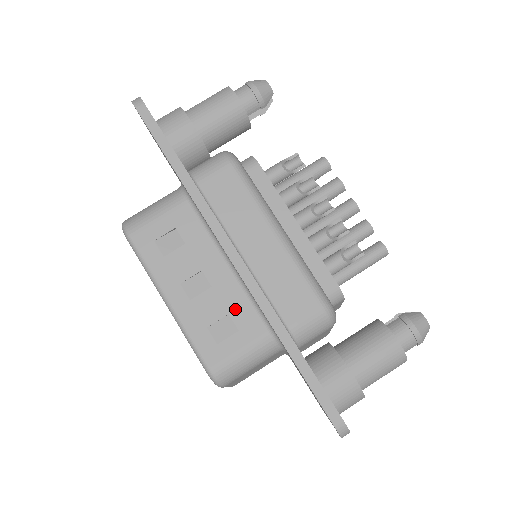
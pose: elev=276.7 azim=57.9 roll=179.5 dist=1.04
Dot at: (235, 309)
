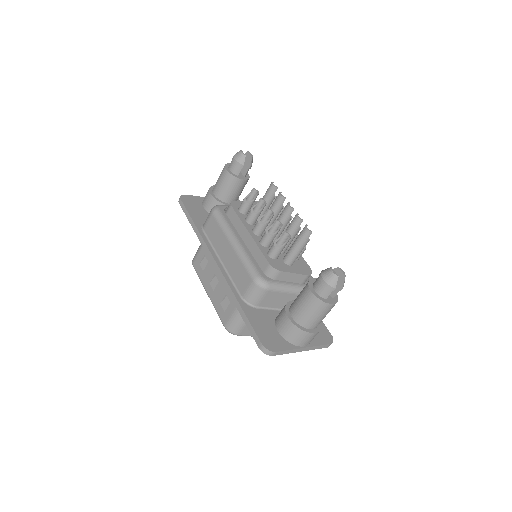
Dot at: occluded
